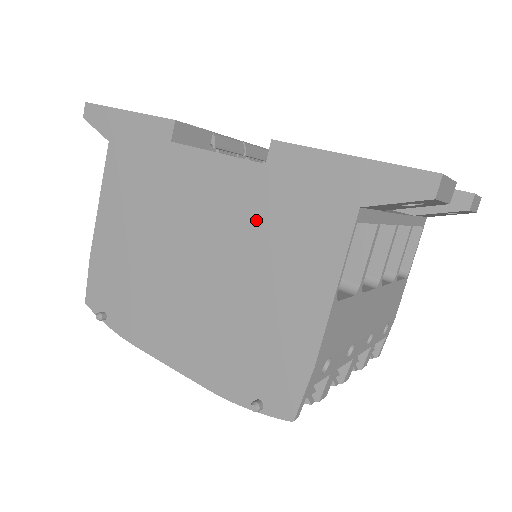
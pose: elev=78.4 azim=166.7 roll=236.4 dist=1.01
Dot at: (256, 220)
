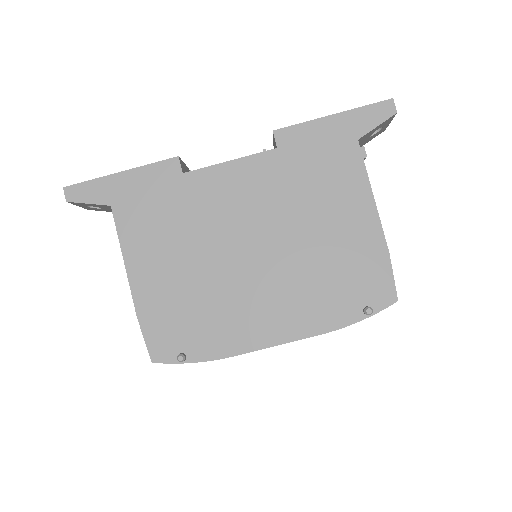
Dot at: (291, 187)
